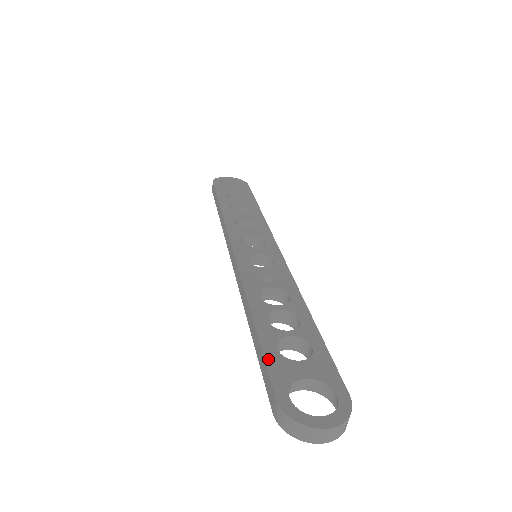
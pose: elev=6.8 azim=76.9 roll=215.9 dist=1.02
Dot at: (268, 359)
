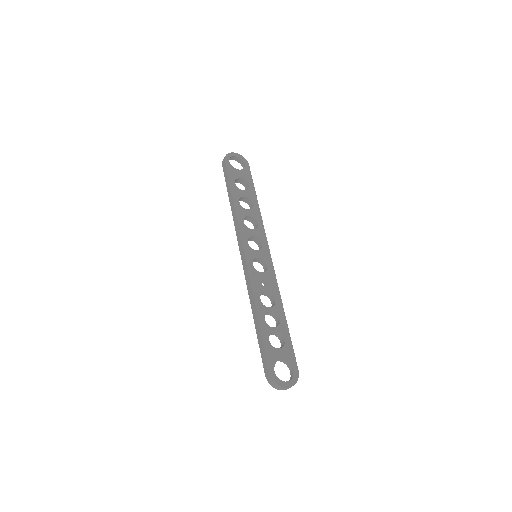
Dot at: (266, 348)
